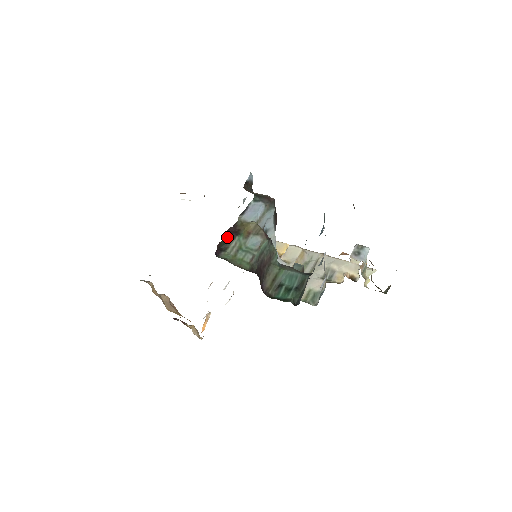
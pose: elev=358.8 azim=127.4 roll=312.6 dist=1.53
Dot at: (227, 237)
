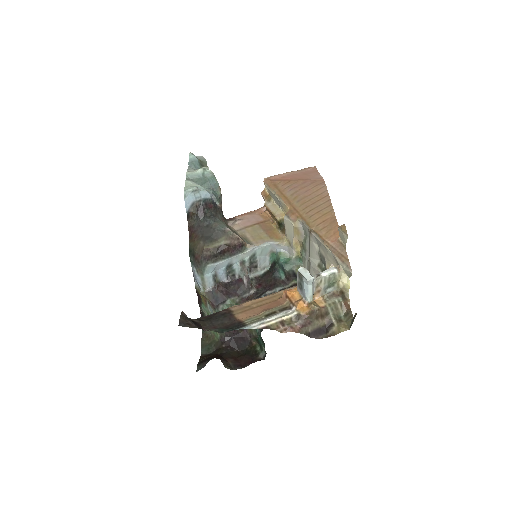
Dot at: (199, 305)
